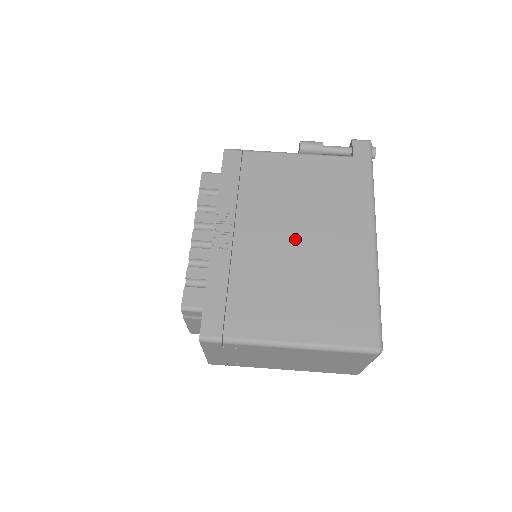
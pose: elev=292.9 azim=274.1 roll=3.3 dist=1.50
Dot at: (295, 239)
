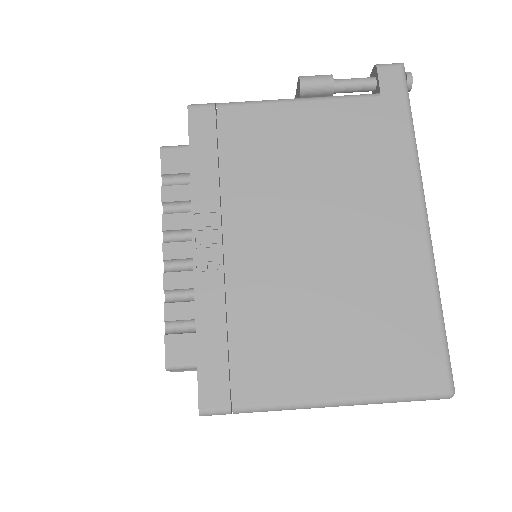
Dot at: (313, 241)
